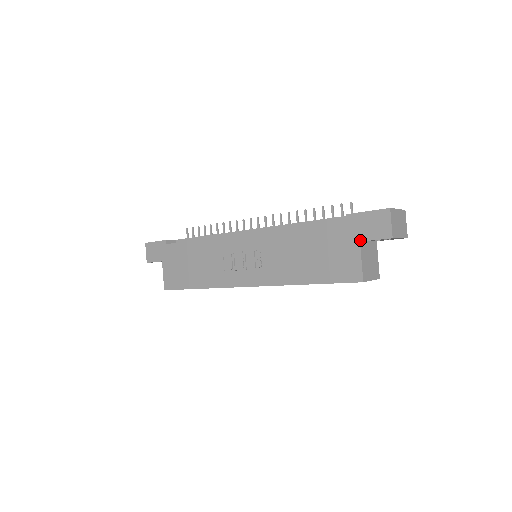
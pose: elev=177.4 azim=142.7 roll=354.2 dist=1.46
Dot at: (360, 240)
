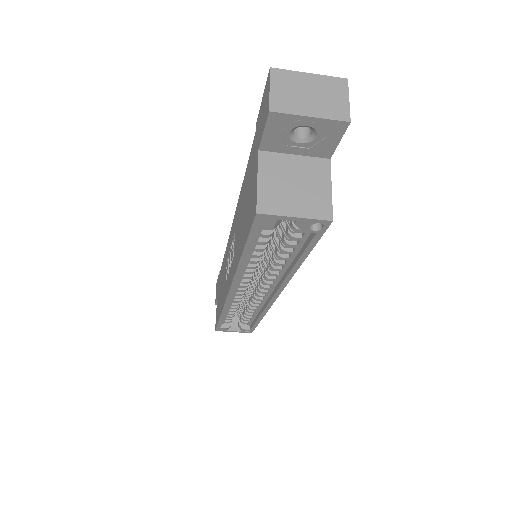
Dot at: (258, 148)
